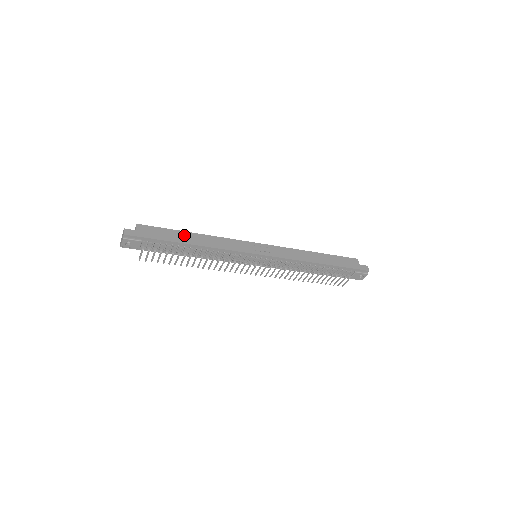
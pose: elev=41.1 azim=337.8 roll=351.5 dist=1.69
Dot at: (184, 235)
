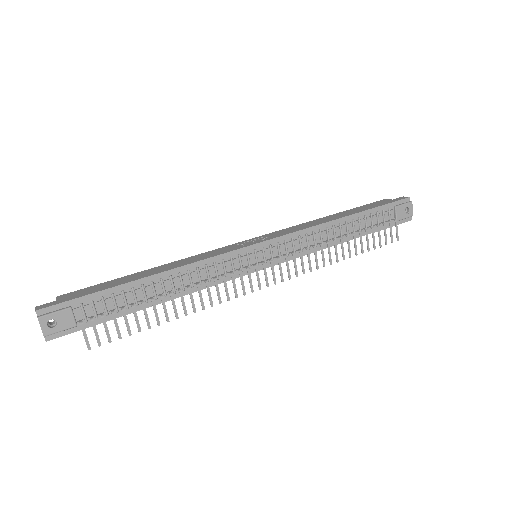
Dot at: (135, 275)
